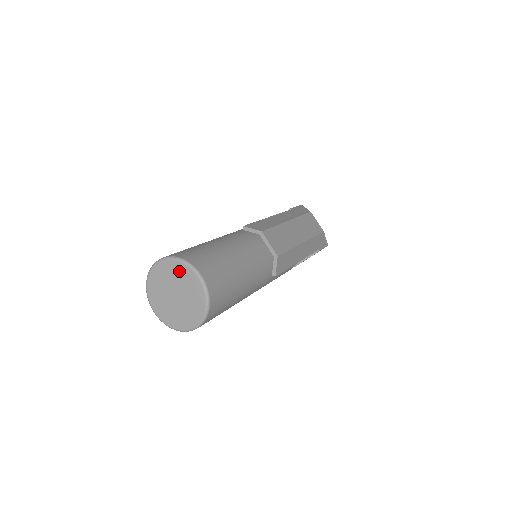
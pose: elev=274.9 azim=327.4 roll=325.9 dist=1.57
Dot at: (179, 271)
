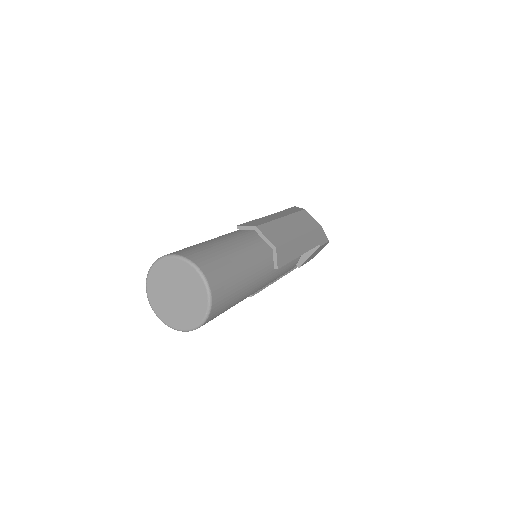
Dot at: (176, 268)
